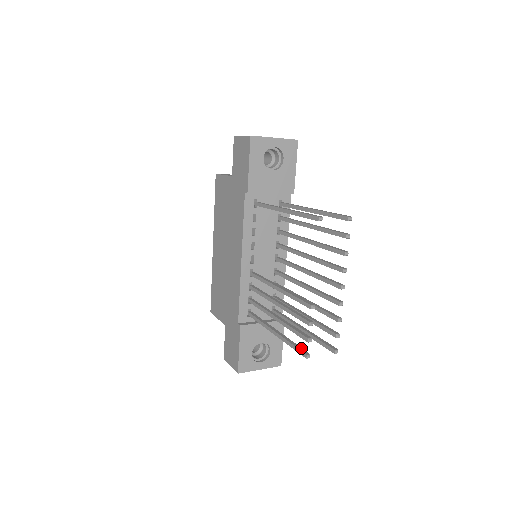
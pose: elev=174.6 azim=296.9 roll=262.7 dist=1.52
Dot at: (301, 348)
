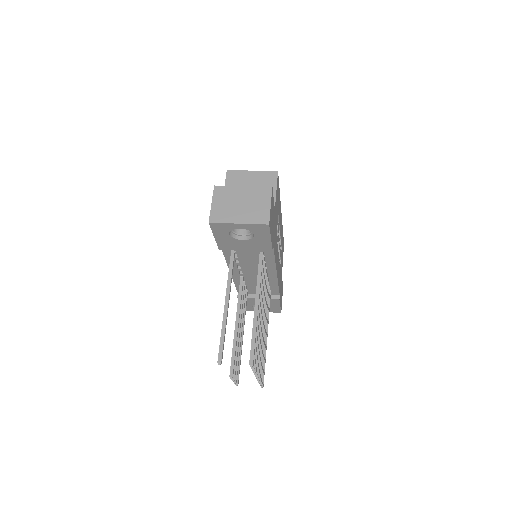
Dot at: (238, 372)
